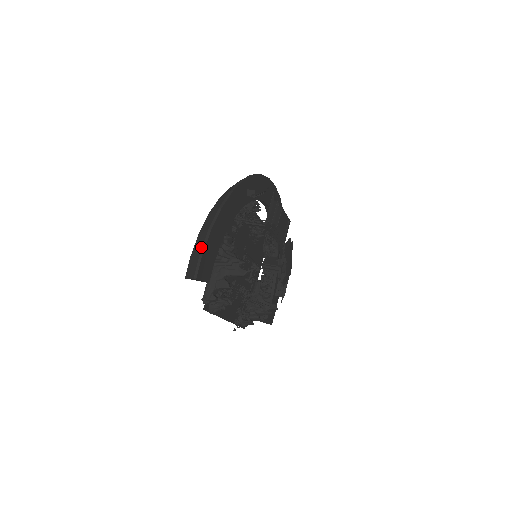
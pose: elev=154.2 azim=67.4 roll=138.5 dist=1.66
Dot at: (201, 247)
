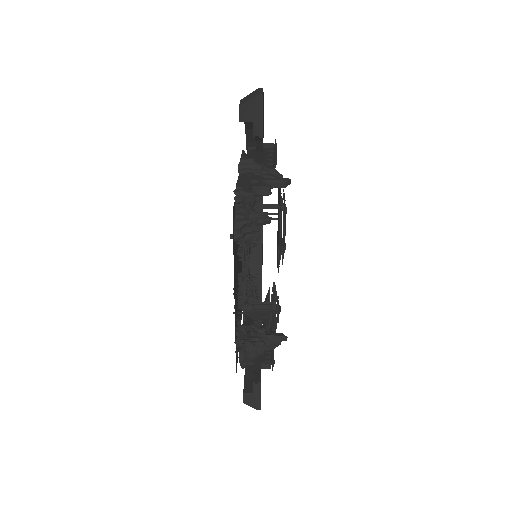
Dot at: occluded
